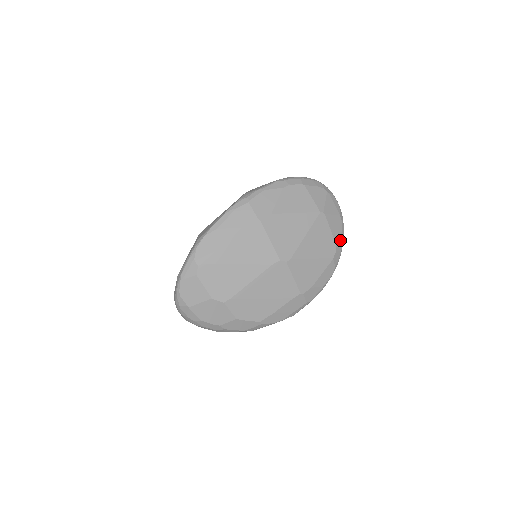
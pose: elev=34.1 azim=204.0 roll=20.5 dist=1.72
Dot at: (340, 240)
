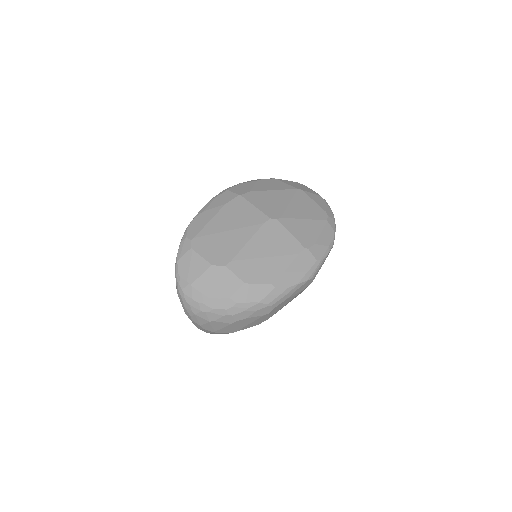
Dot at: (328, 211)
